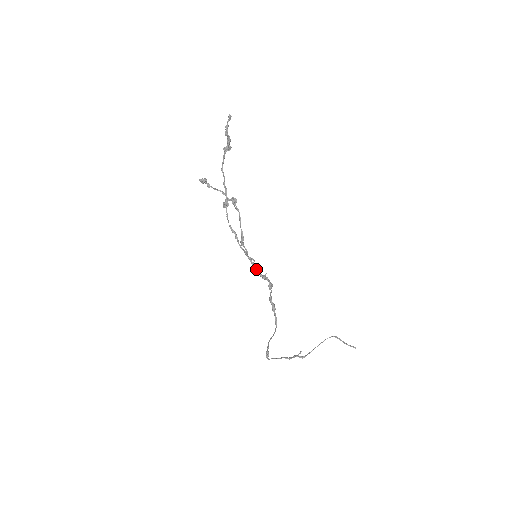
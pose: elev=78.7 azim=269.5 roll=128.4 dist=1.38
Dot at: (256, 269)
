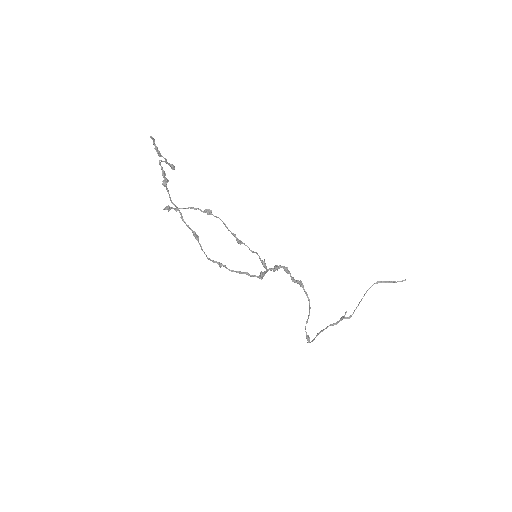
Dot at: (259, 277)
